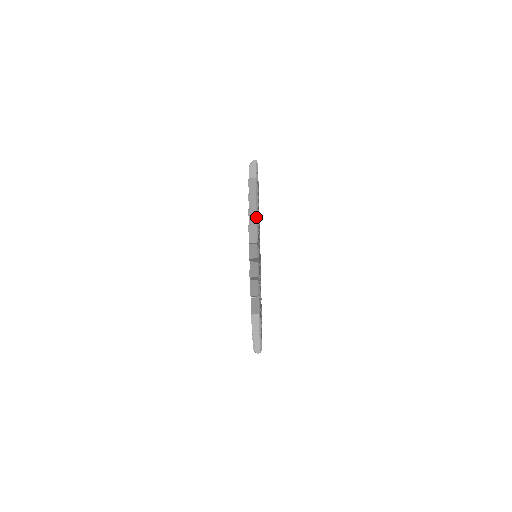
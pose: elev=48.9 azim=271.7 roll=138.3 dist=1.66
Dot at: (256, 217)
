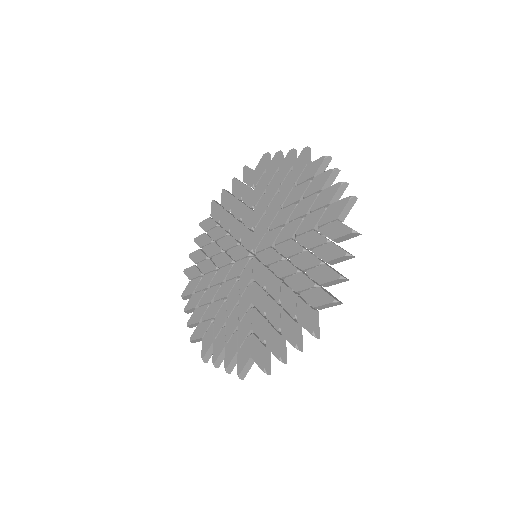
Dot at: occluded
